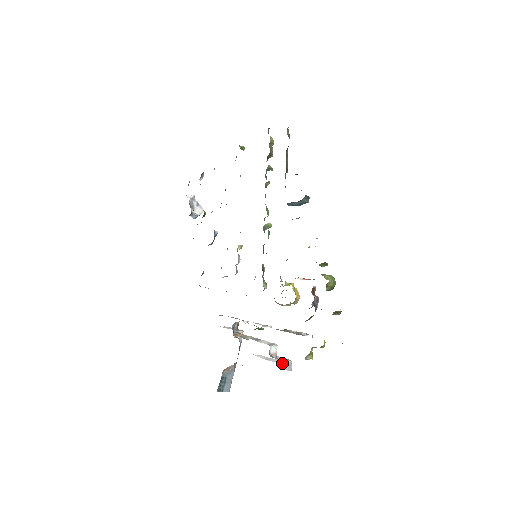
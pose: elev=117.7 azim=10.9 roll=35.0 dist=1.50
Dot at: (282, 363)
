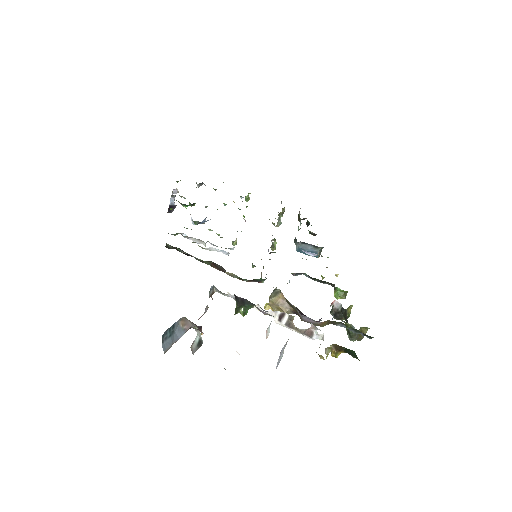
Dot at: (286, 343)
